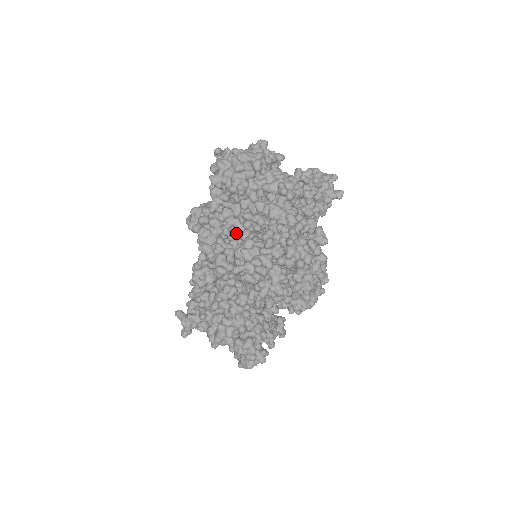
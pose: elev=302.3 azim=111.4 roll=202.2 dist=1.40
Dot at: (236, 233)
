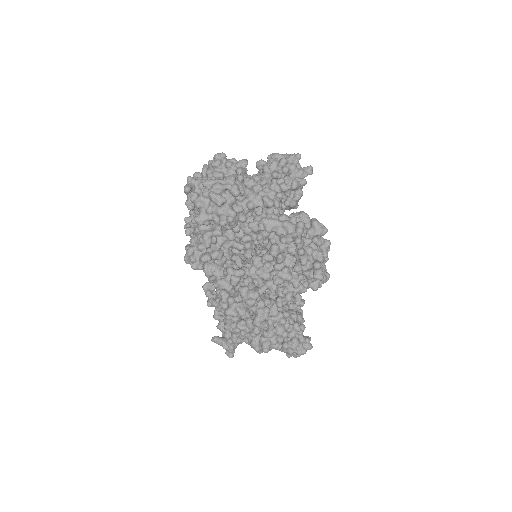
Dot at: occluded
